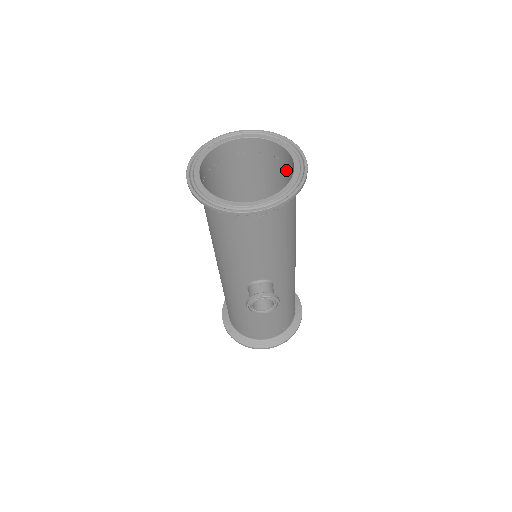
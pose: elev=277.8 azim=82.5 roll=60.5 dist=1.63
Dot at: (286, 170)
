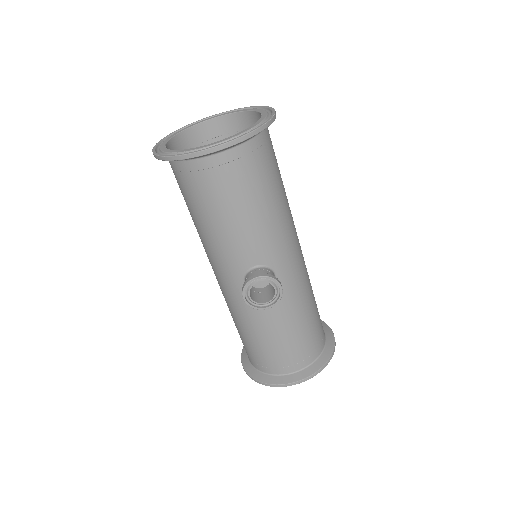
Dot at: occluded
